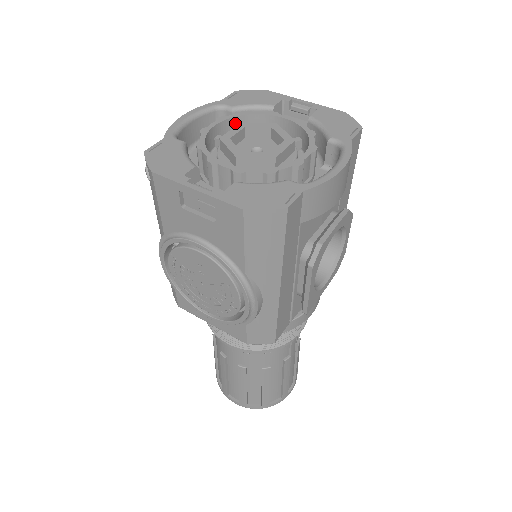
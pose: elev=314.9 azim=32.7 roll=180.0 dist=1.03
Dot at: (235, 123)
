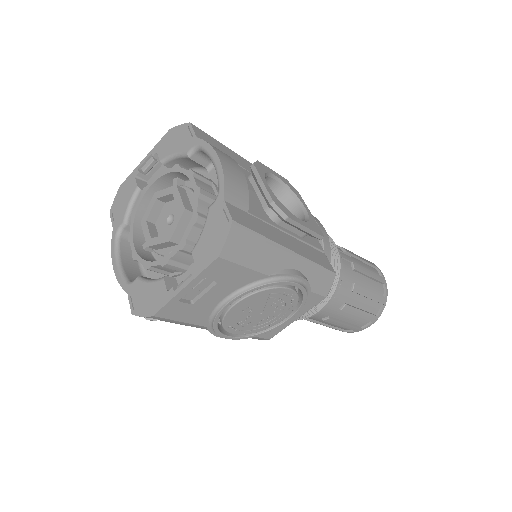
Dot at: (138, 227)
